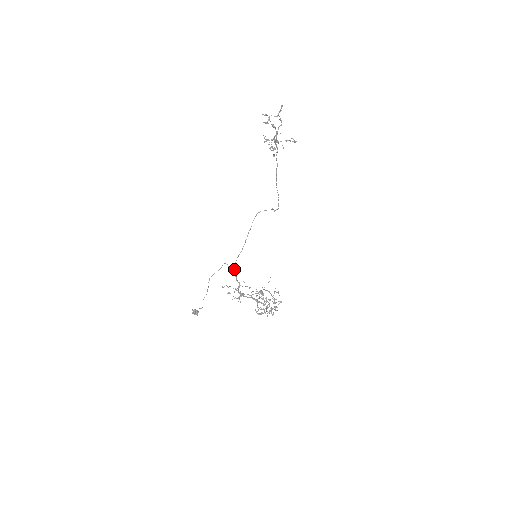
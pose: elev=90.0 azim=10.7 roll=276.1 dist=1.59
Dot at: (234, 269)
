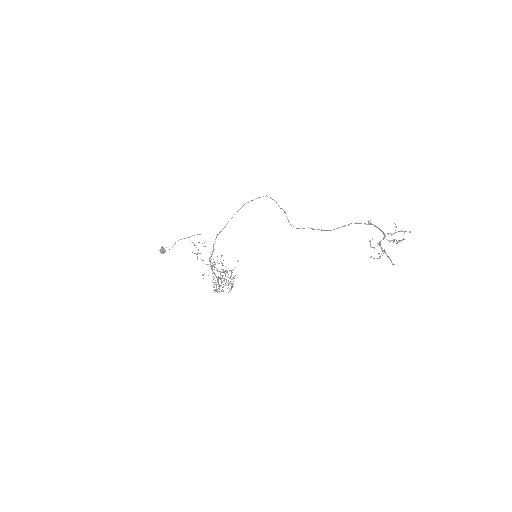
Dot at: occluded
